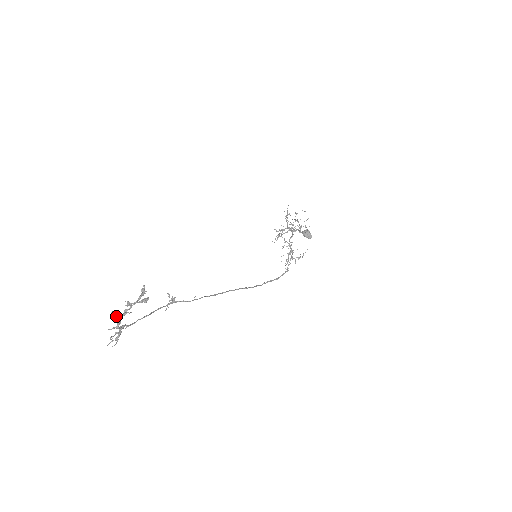
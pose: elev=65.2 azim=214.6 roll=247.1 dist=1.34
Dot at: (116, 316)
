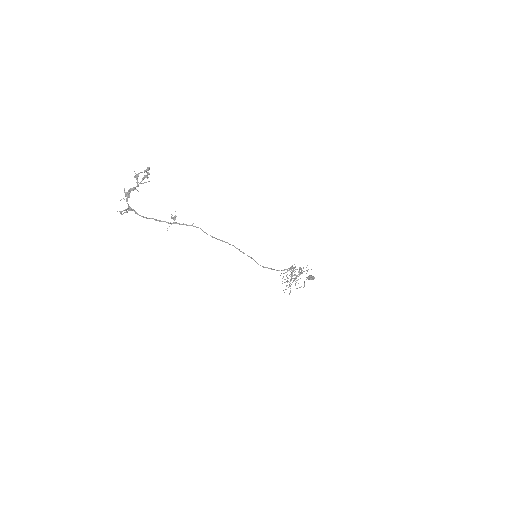
Dot at: (127, 192)
